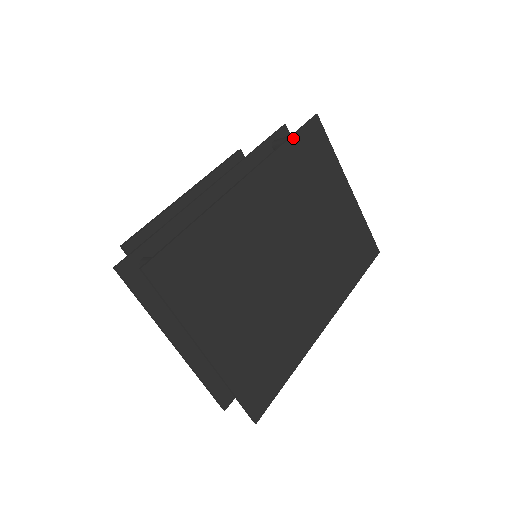
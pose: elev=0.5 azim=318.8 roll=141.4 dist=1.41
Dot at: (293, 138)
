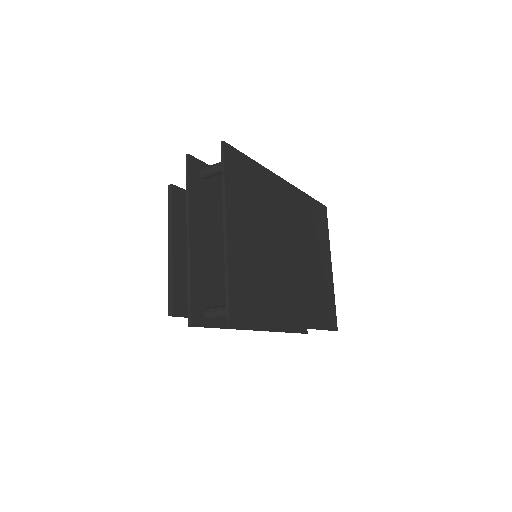
Dot at: (312, 199)
